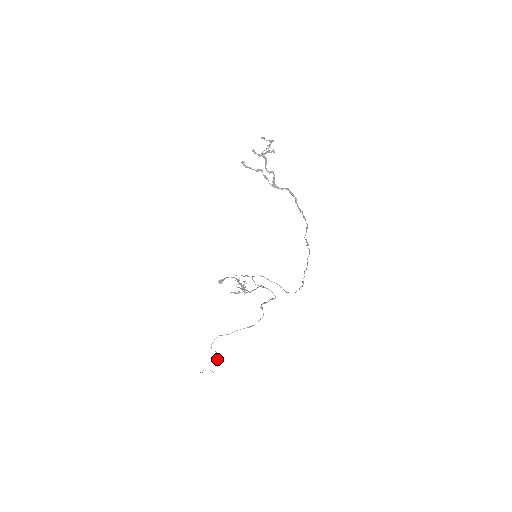
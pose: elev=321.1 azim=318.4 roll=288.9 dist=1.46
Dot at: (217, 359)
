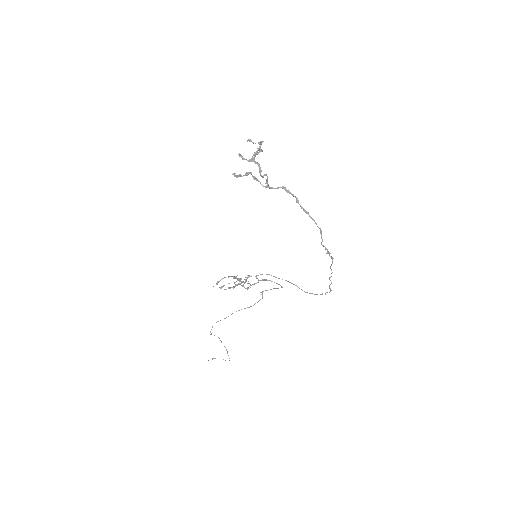
Dot at: occluded
